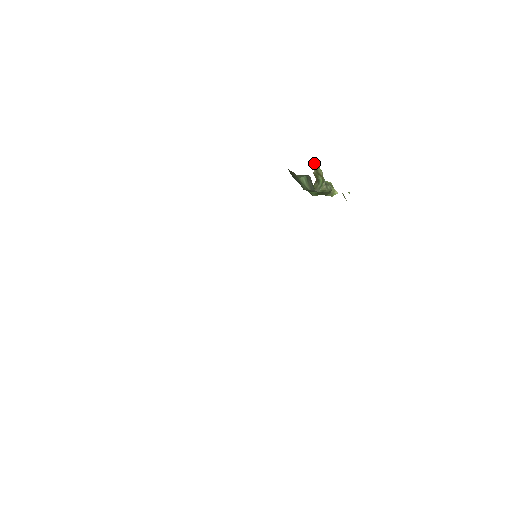
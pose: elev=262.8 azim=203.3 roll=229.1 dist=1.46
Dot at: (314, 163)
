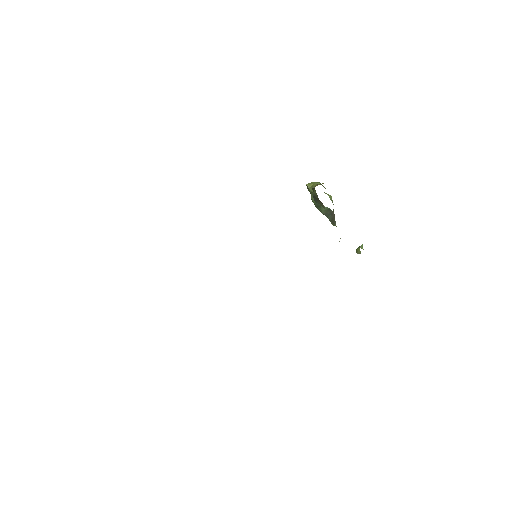
Dot at: occluded
